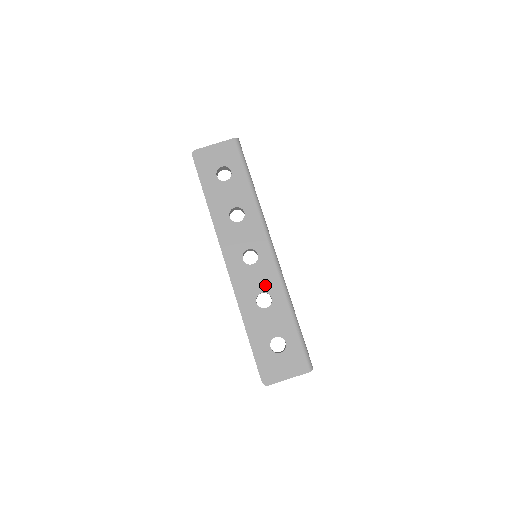
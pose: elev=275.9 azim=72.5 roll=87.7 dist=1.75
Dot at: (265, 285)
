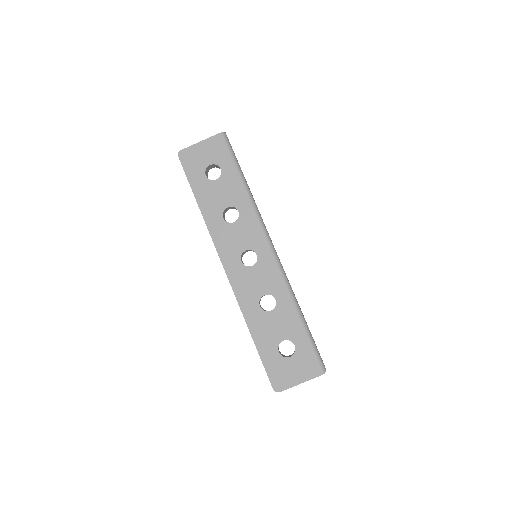
Dot at: (267, 287)
